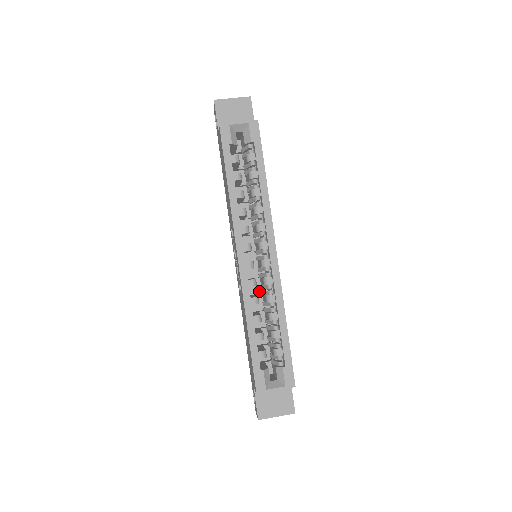
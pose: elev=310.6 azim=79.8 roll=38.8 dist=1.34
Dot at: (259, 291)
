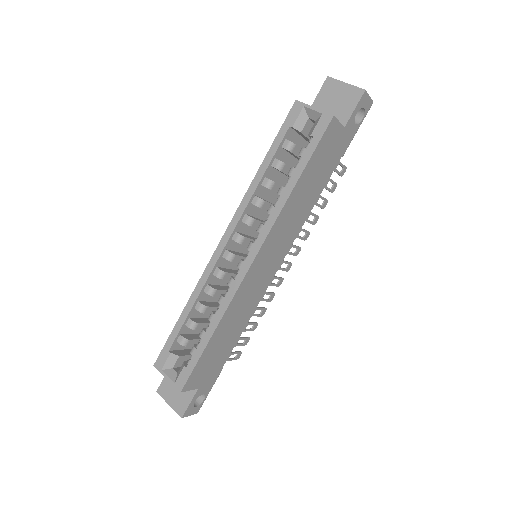
Dot at: occluded
